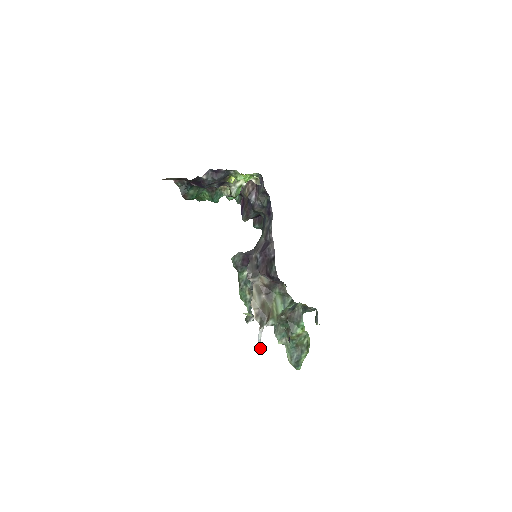
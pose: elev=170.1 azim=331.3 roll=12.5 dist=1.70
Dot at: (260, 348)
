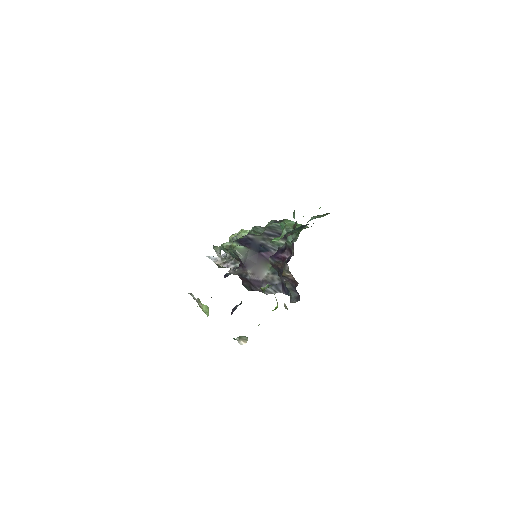
Dot at: occluded
